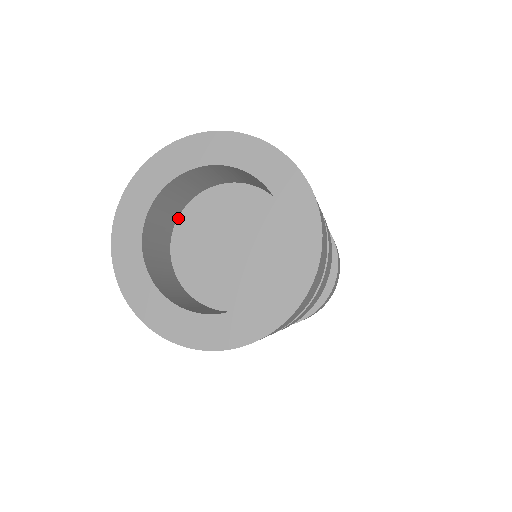
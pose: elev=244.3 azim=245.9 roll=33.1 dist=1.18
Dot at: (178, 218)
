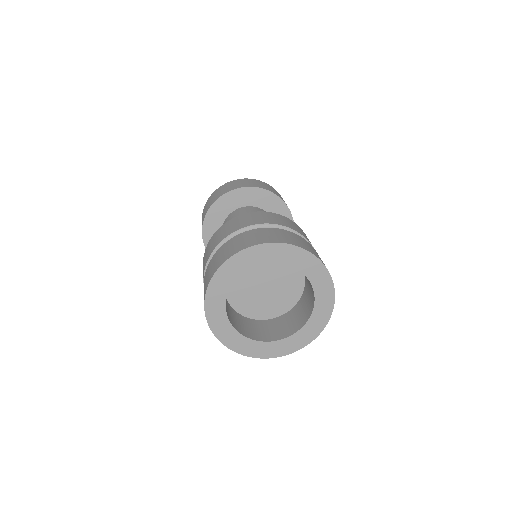
Dot at: occluded
